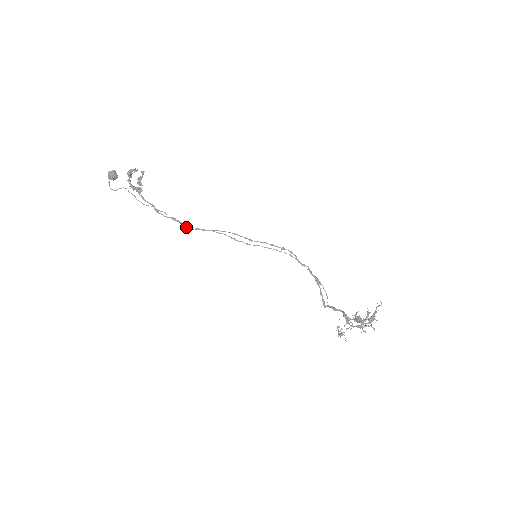
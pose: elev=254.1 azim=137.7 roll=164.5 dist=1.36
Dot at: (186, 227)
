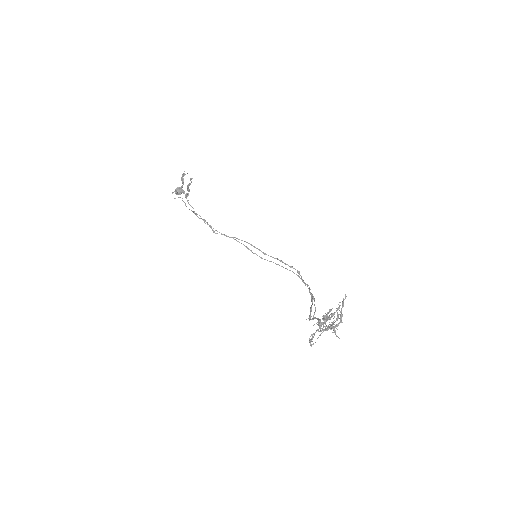
Dot at: (212, 229)
